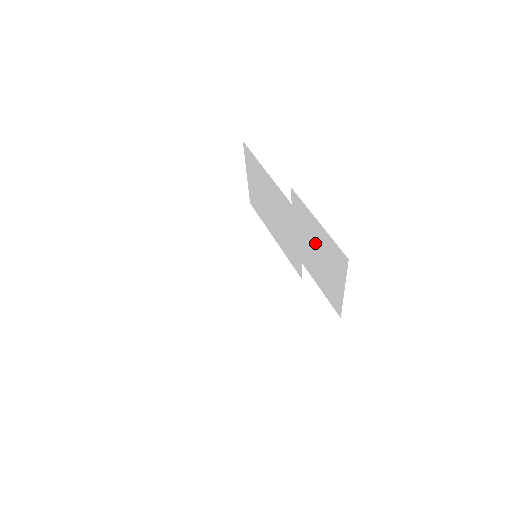
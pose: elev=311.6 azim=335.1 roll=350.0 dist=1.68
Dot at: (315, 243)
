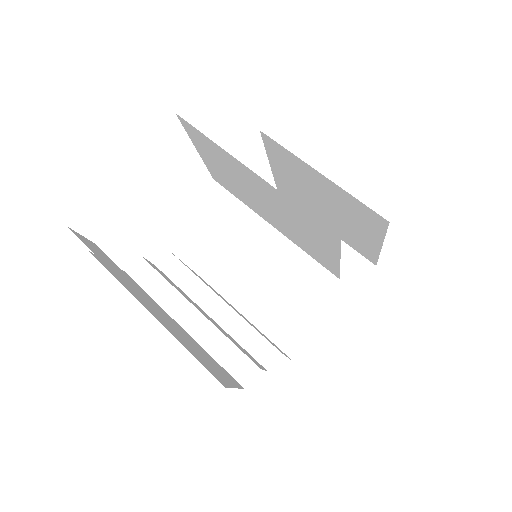
Dot at: (319, 194)
